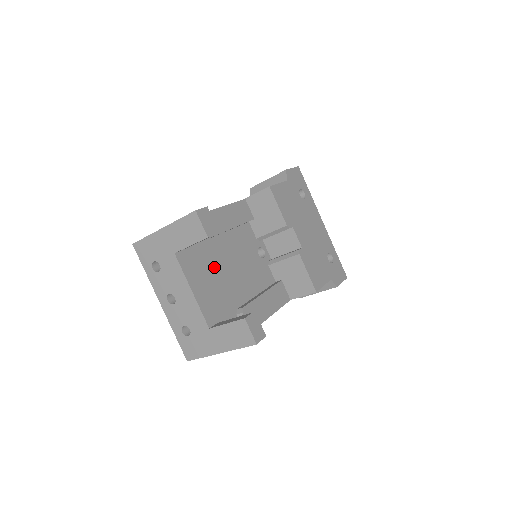
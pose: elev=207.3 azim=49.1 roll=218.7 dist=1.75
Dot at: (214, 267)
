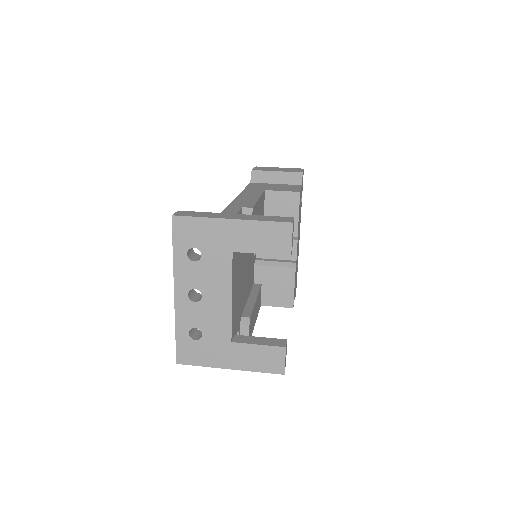
Dot at: (241, 268)
